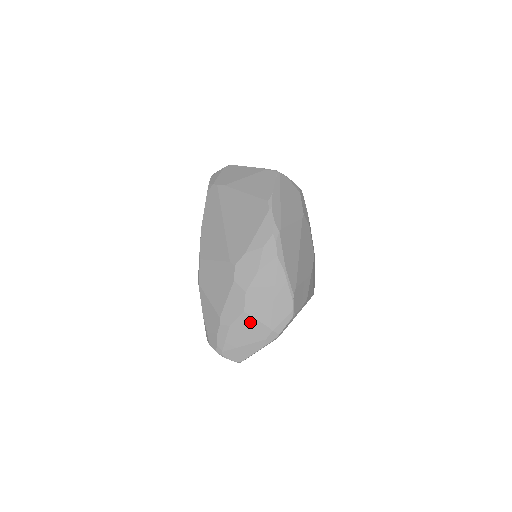
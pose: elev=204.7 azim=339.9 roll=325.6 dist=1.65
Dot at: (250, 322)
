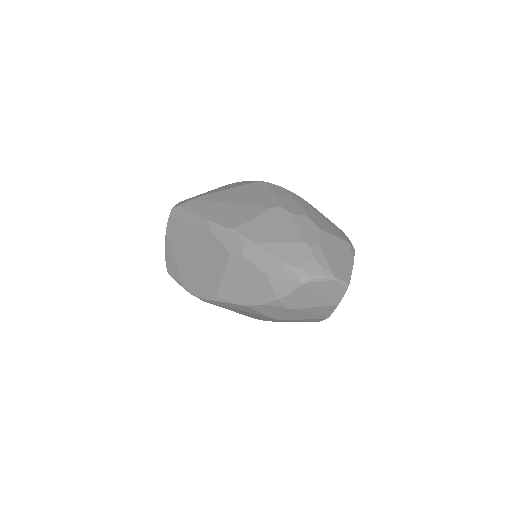
Dot at: (330, 238)
